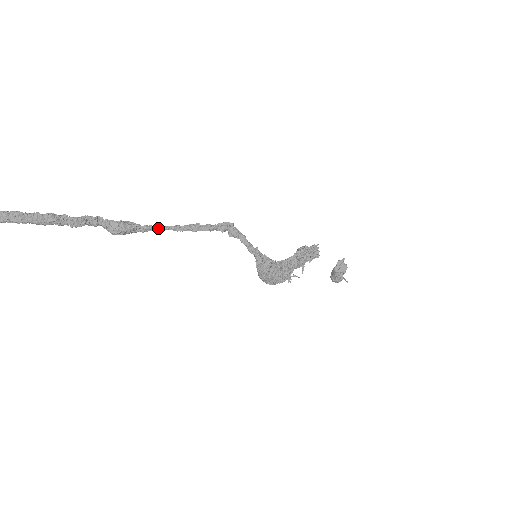
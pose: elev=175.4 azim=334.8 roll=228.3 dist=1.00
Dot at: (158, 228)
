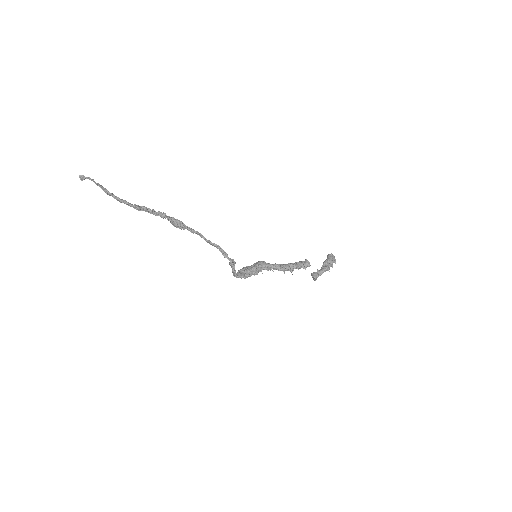
Dot at: (198, 234)
